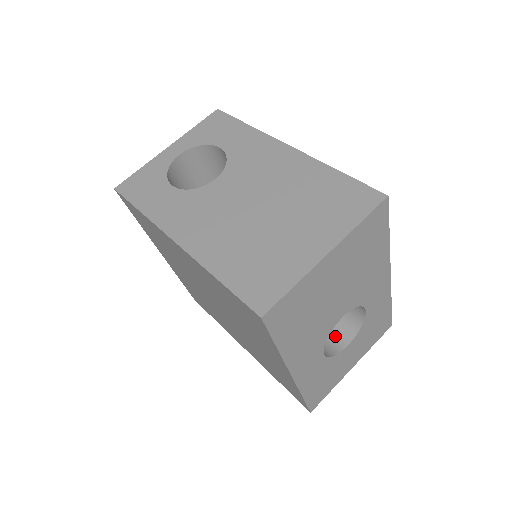
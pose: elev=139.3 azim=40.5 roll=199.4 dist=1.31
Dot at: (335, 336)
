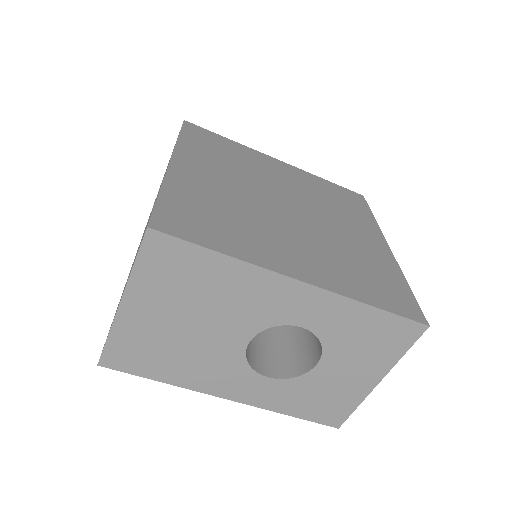
Dot at: (314, 349)
